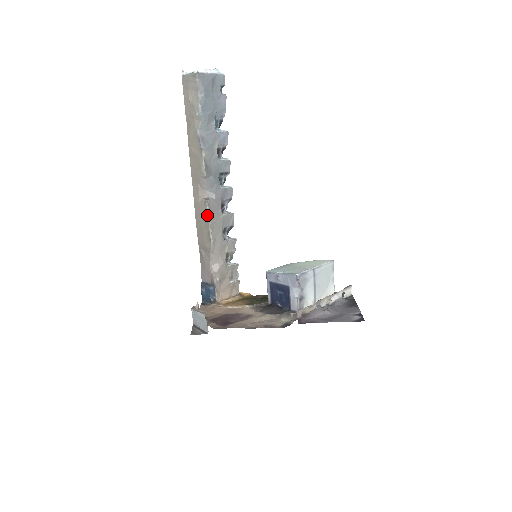
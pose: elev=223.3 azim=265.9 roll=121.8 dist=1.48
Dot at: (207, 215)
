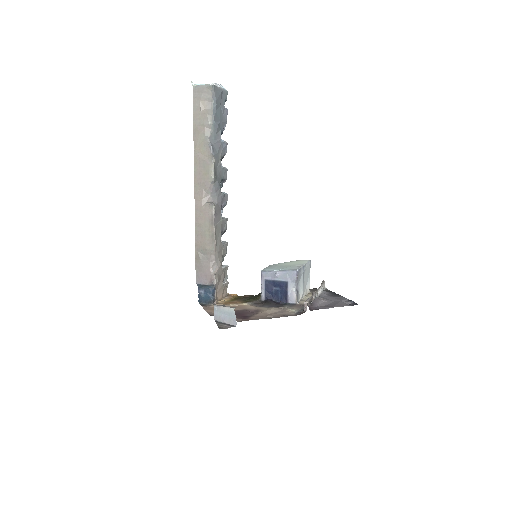
Dot at: (212, 218)
